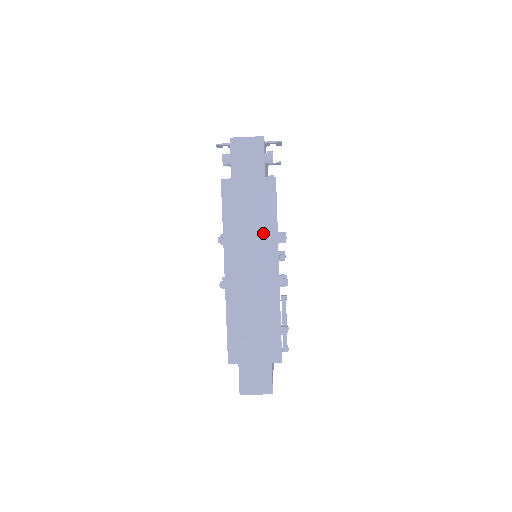
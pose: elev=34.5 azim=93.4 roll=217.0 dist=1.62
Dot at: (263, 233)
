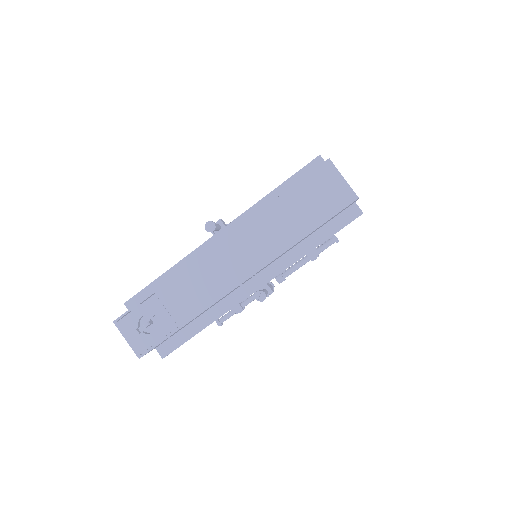
Dot at: occluded
